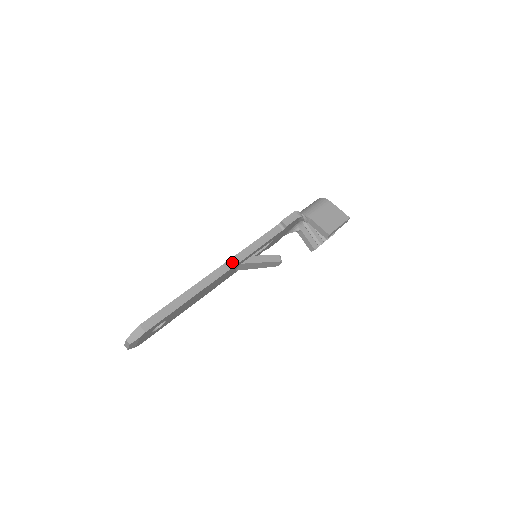
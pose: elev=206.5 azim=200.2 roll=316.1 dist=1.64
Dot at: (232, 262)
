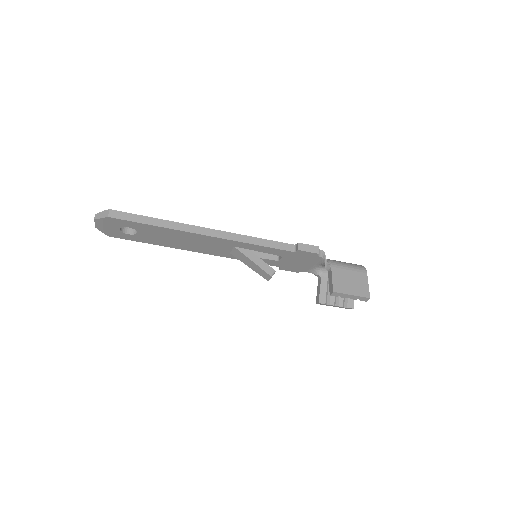
Dot at: (223, 234)
